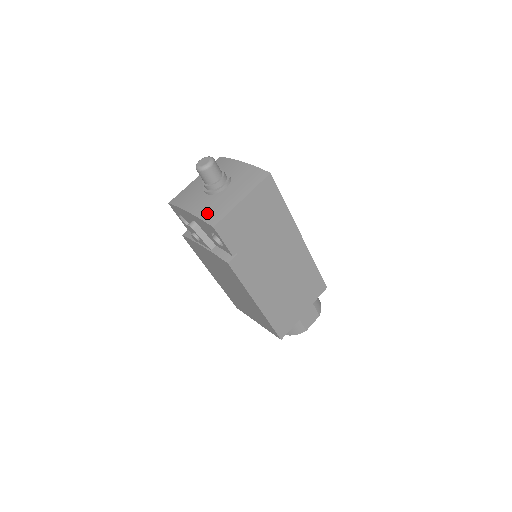
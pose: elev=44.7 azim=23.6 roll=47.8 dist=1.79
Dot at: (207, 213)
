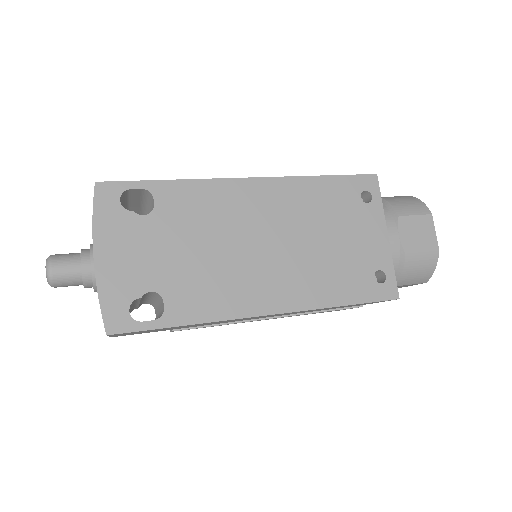
Dot at: occluded
